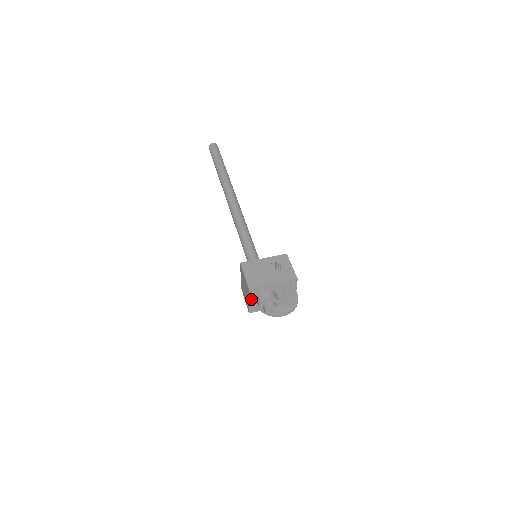
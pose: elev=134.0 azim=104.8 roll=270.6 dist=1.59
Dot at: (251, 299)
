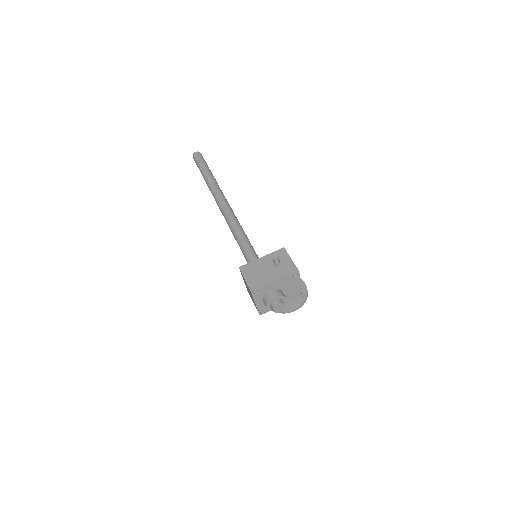
Dot at: (257, 301)
